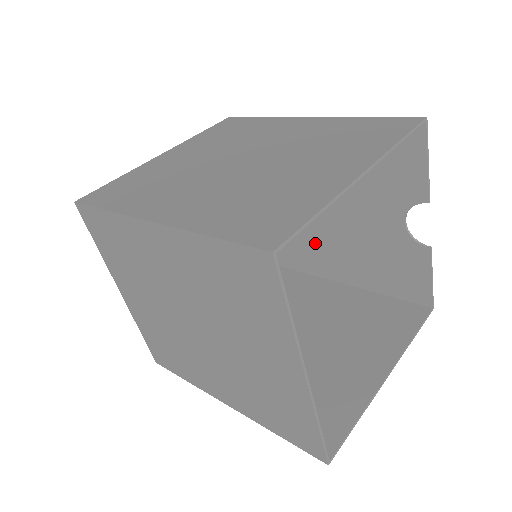
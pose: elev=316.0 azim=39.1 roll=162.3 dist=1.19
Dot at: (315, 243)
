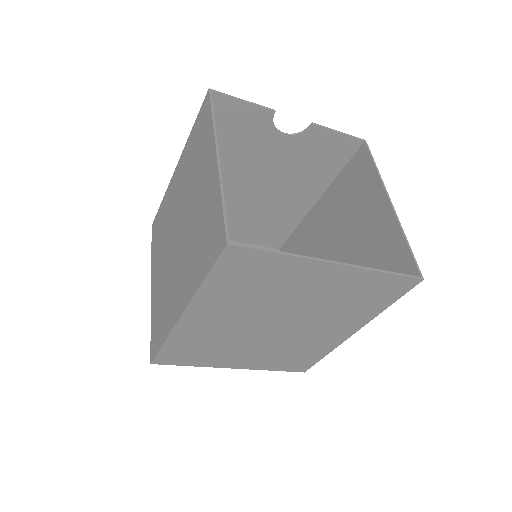
Dot at: (276, 206)
